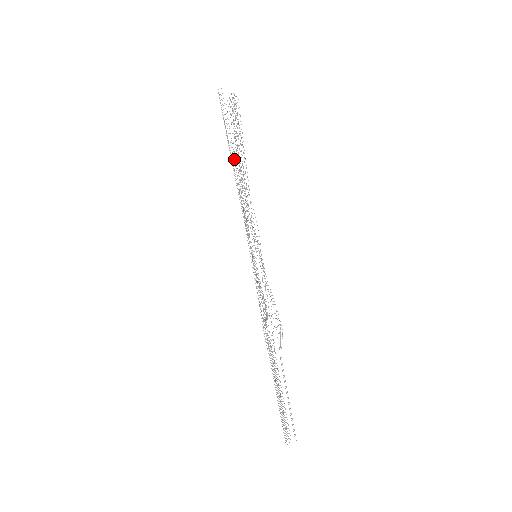
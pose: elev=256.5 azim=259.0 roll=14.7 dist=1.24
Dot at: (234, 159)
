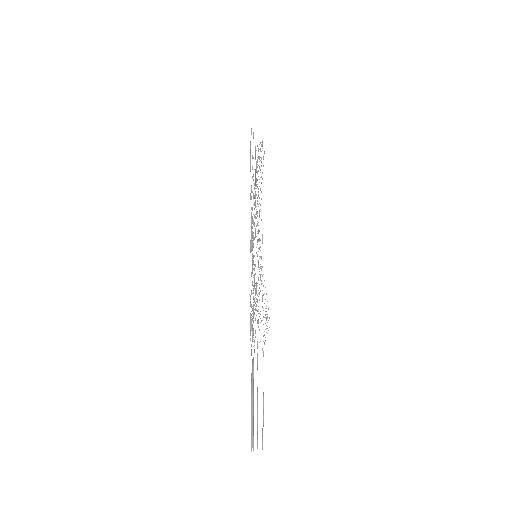
Dot at: occluded
